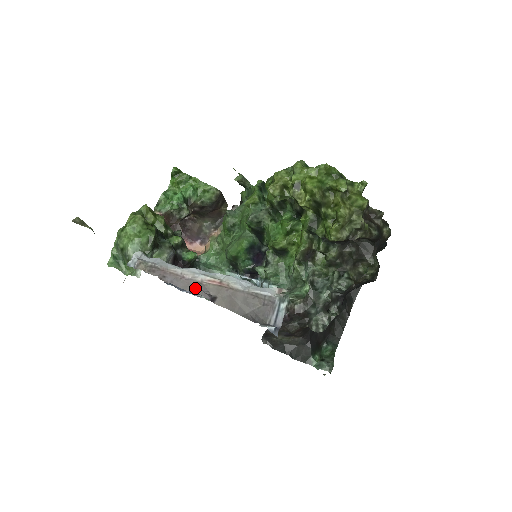
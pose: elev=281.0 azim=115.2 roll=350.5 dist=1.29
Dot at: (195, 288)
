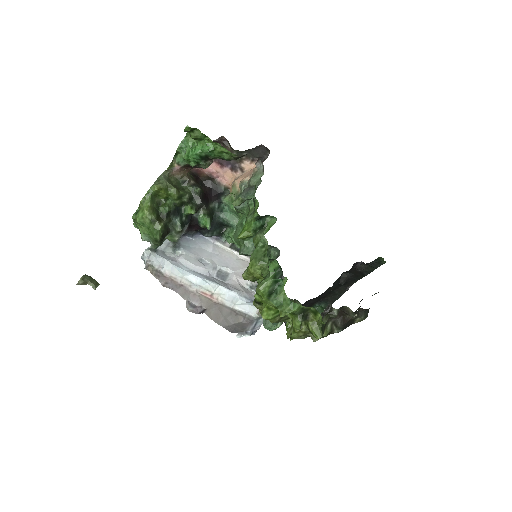
Dot at: (189, 300)
